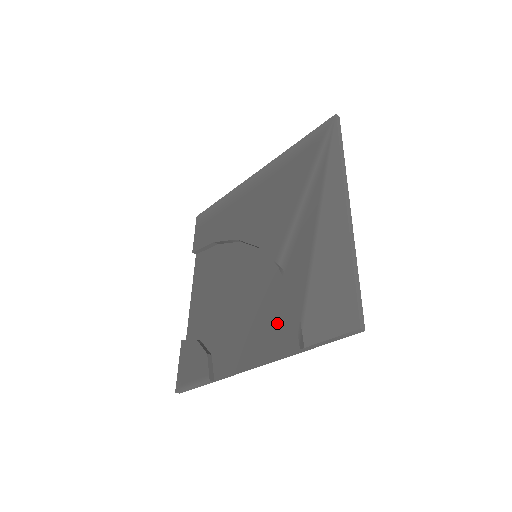
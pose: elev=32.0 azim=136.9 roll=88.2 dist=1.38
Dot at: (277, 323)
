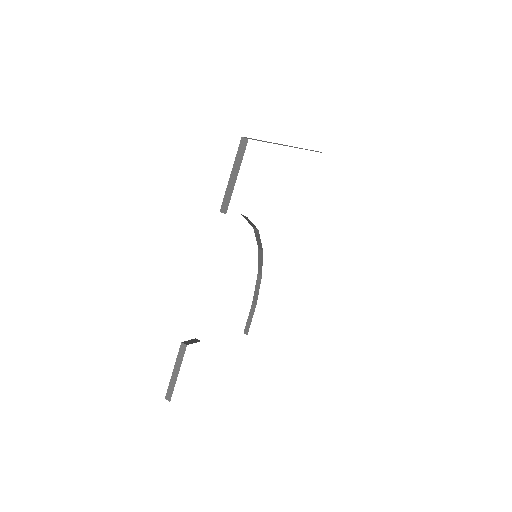
Dot at: occluded
